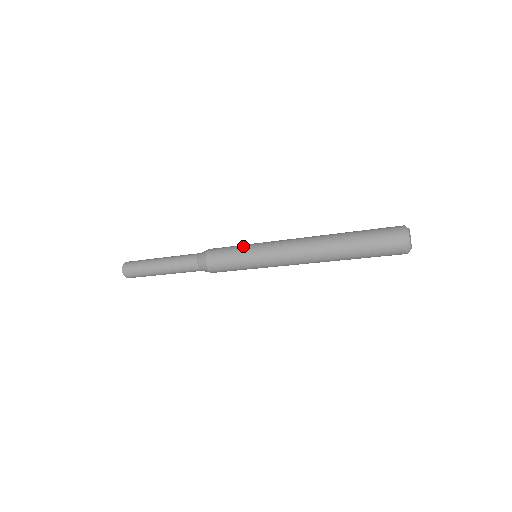
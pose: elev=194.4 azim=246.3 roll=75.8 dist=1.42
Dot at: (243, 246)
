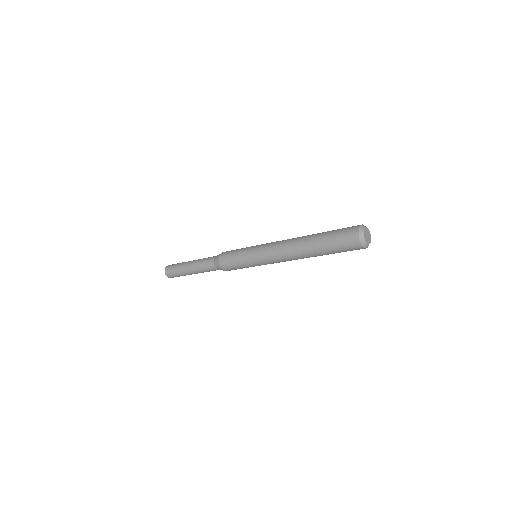
Dot at: (247, 247)
